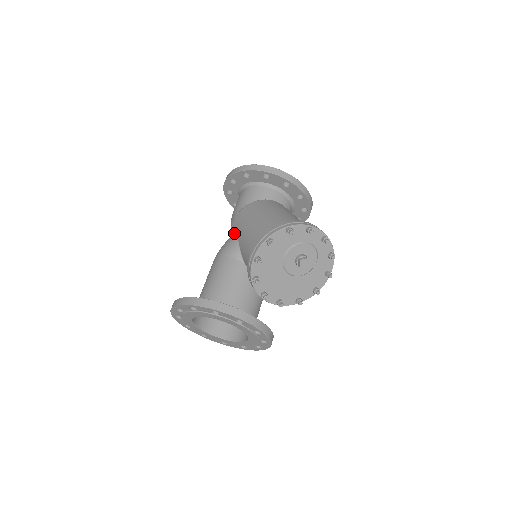
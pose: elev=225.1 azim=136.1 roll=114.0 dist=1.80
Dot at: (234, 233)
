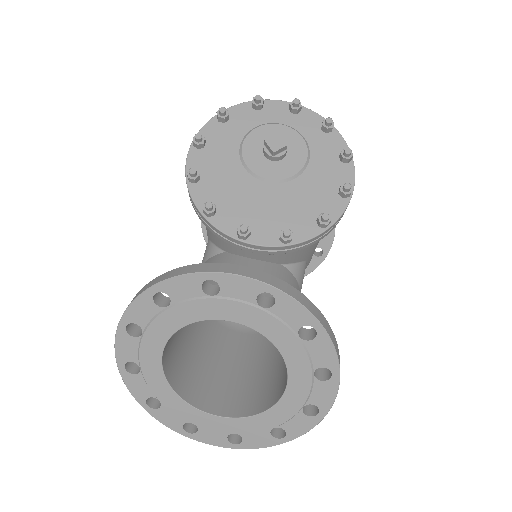
Dot at: occluded
